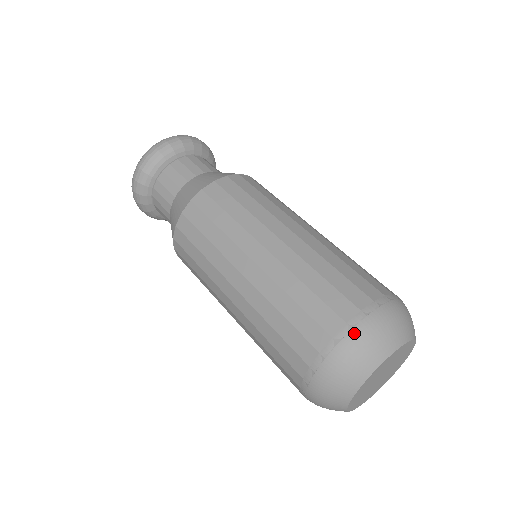
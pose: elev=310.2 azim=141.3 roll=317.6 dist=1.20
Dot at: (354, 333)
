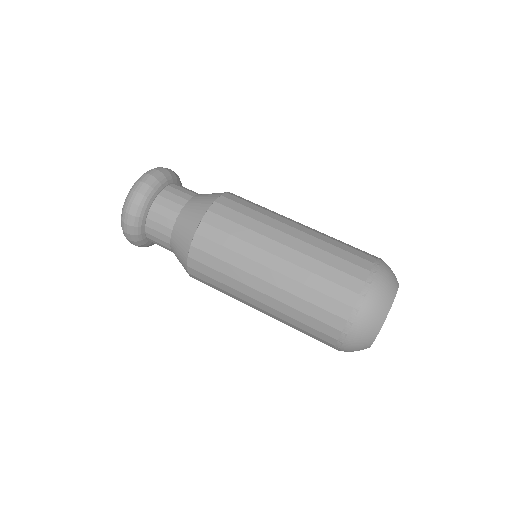
Dot at: (373, 287)
